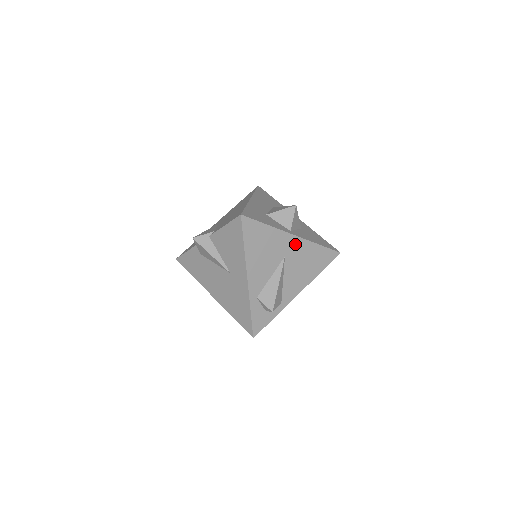
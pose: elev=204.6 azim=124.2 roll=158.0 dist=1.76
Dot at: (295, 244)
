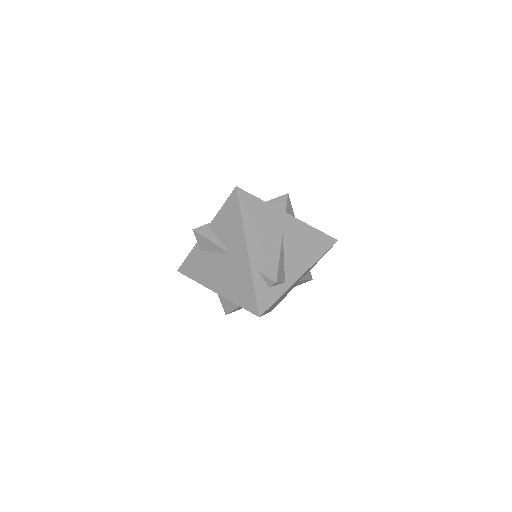
Dot at: (291, 223)
